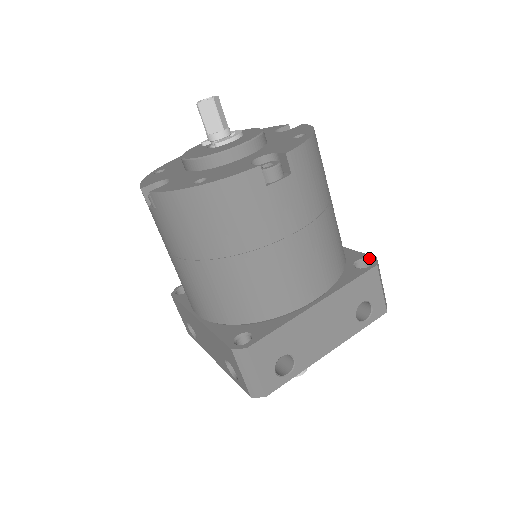
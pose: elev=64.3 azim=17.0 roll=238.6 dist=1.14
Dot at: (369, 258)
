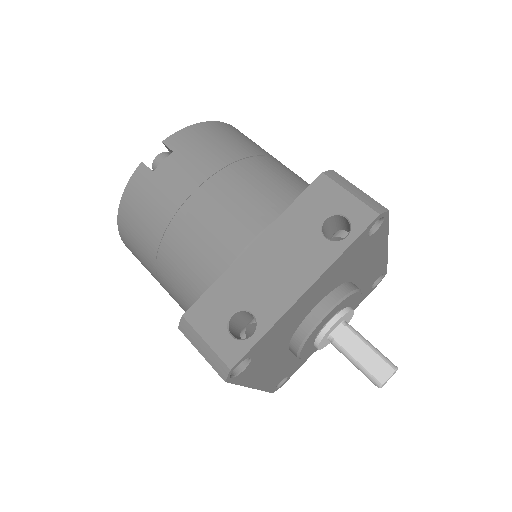
Dot at: occluded
